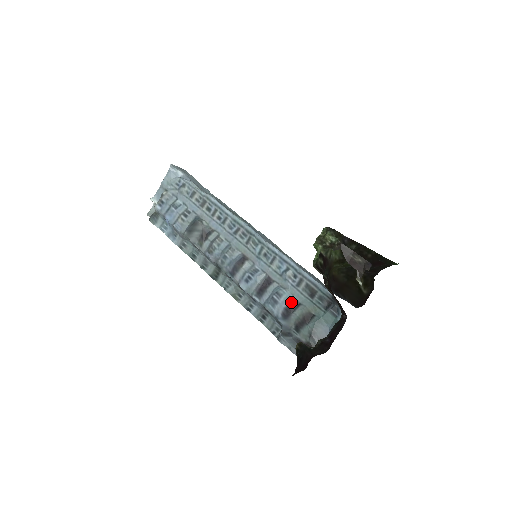
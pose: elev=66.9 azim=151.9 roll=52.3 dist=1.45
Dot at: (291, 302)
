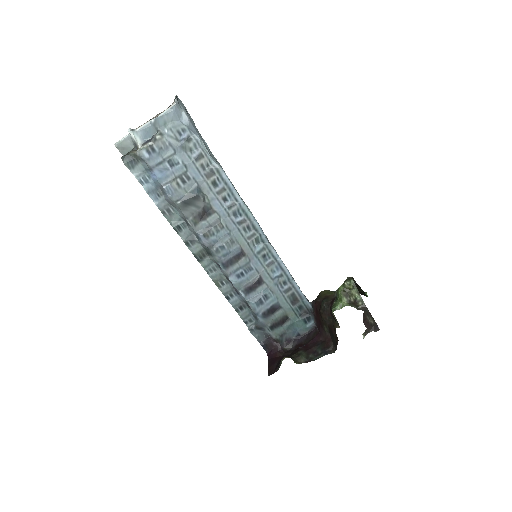
Dot at: (274, 305)
